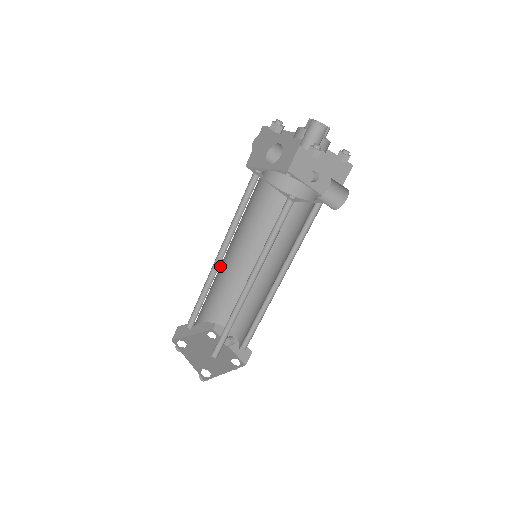
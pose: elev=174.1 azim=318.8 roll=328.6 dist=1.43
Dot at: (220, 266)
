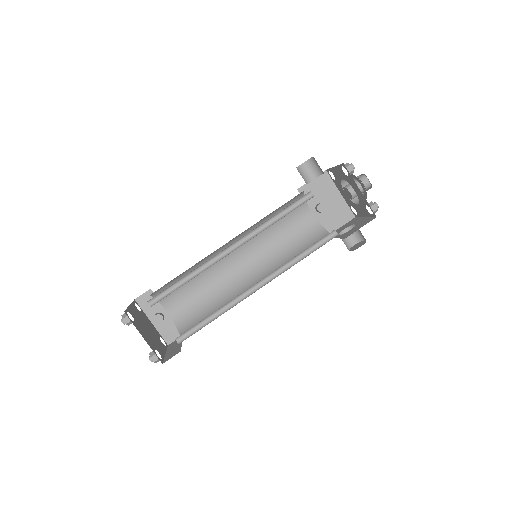
Dot at: (220, 253)
